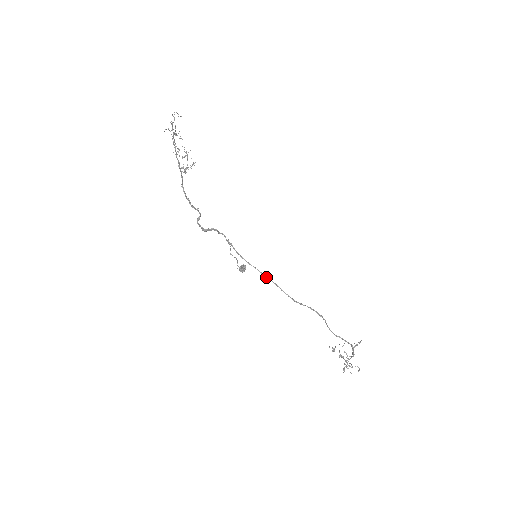
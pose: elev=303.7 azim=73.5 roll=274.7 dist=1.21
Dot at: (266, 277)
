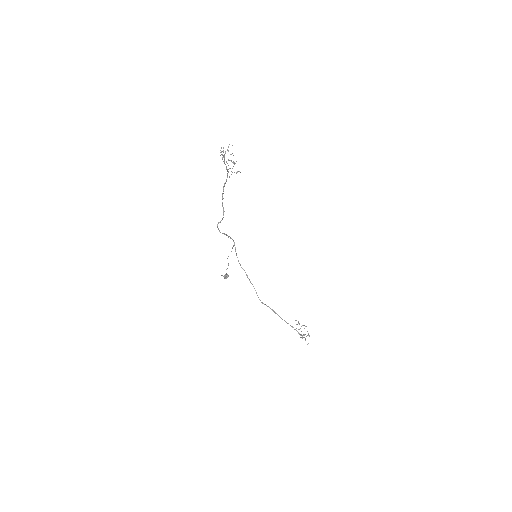
Dot at: (249, 280)
